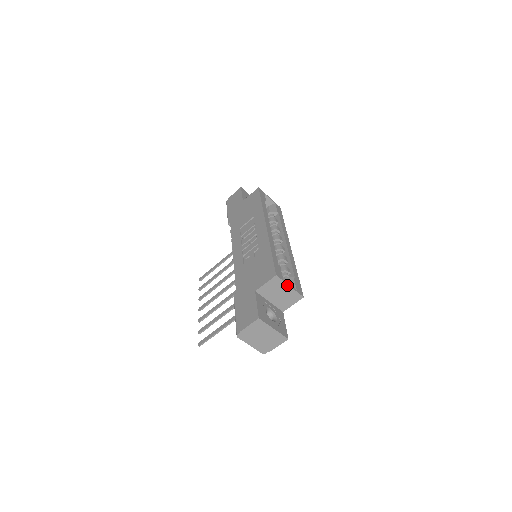
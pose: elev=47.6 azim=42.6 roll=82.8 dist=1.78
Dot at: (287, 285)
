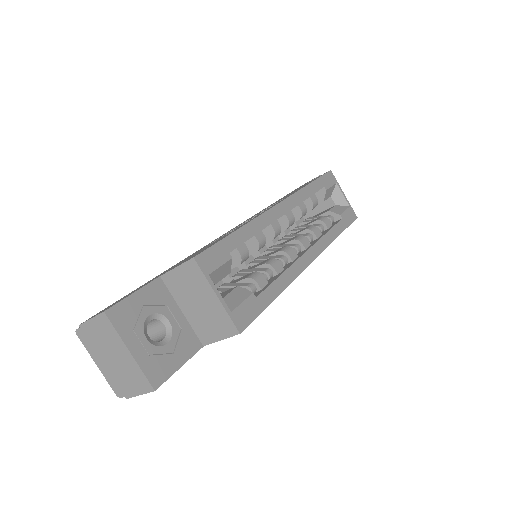
Dot at: (212, 290)
